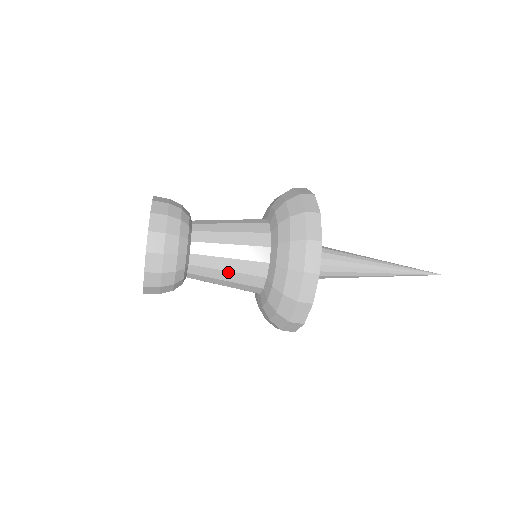
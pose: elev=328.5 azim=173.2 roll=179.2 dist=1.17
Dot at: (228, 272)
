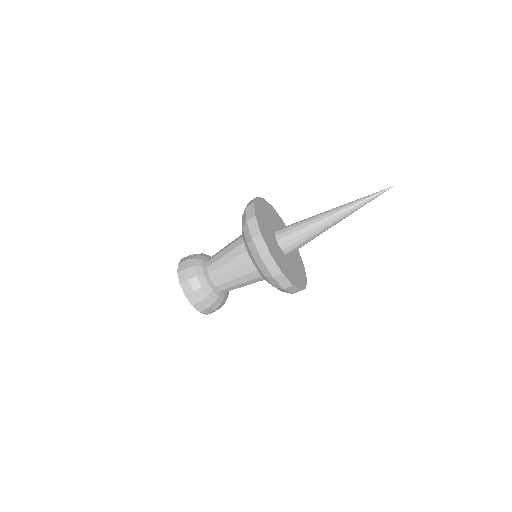
Dot at: (228, 263)
